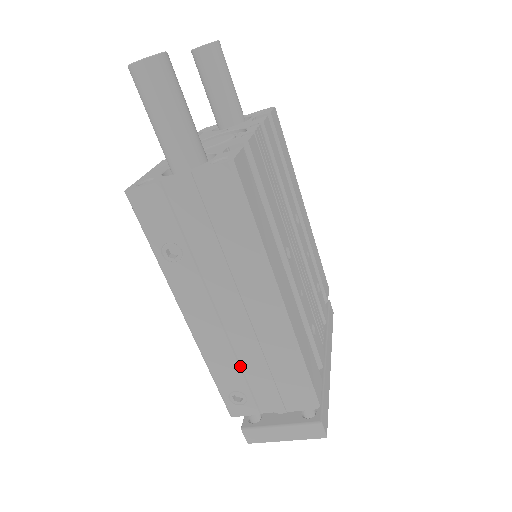
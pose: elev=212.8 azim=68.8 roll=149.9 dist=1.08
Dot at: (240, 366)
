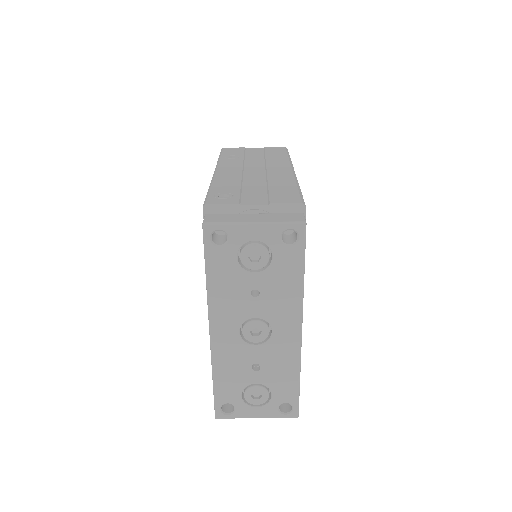
Dot at: (241, 185)
